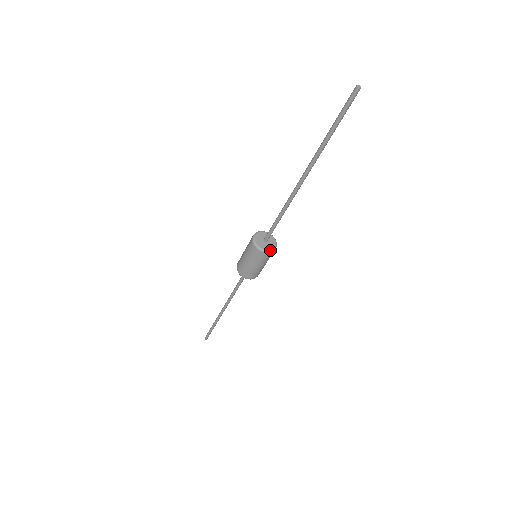
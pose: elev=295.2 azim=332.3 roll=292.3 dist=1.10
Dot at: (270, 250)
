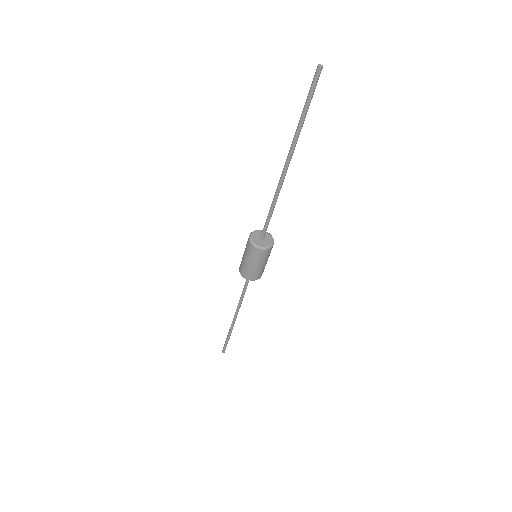
Dot at: (263, 247)
